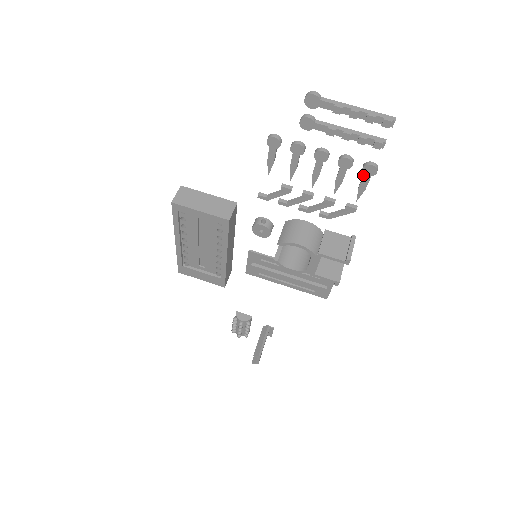
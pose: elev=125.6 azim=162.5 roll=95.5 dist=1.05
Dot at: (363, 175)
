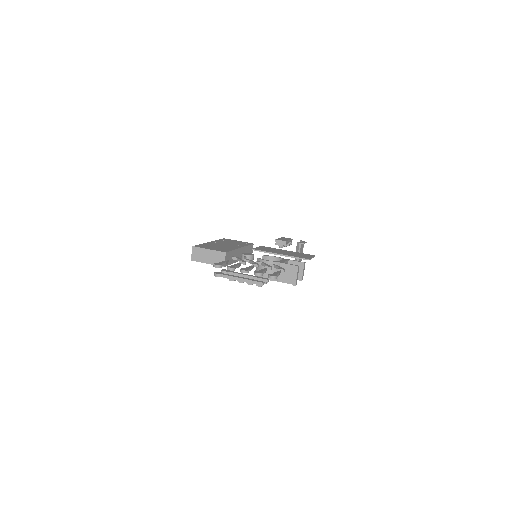
Dot at: occluded
